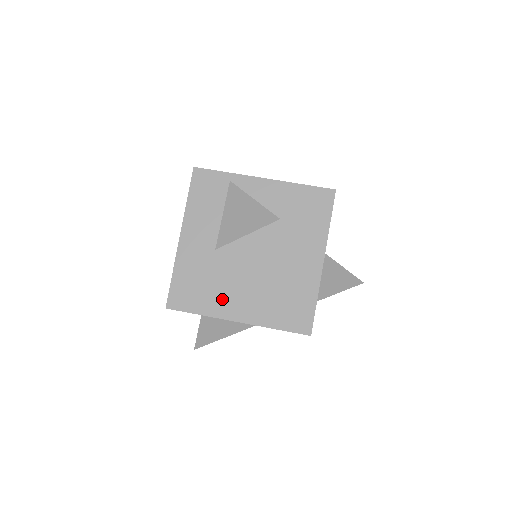
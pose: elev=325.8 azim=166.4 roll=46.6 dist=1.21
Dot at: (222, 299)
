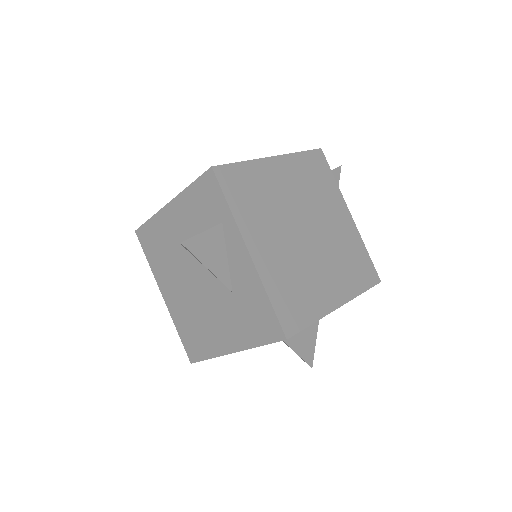
Dot at: (164, 274)
